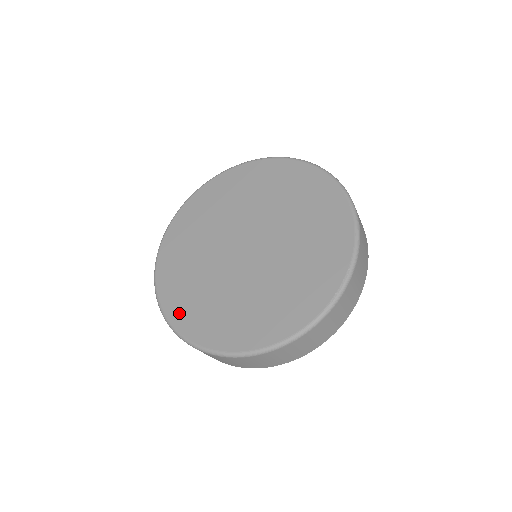
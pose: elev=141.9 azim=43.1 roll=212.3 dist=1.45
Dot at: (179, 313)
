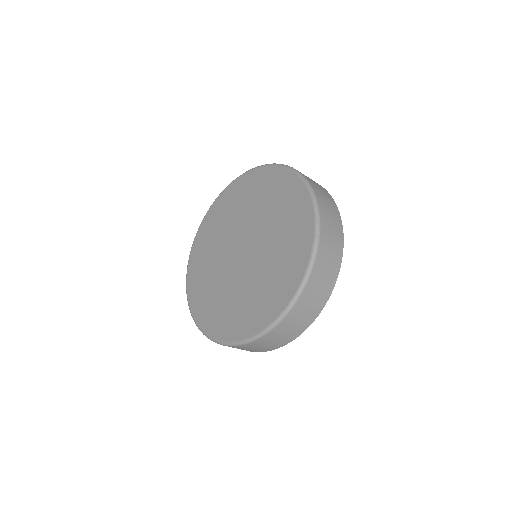
Dot at: (210, 324)
